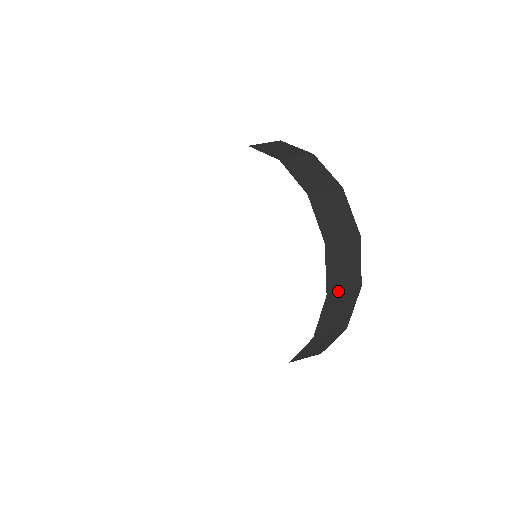
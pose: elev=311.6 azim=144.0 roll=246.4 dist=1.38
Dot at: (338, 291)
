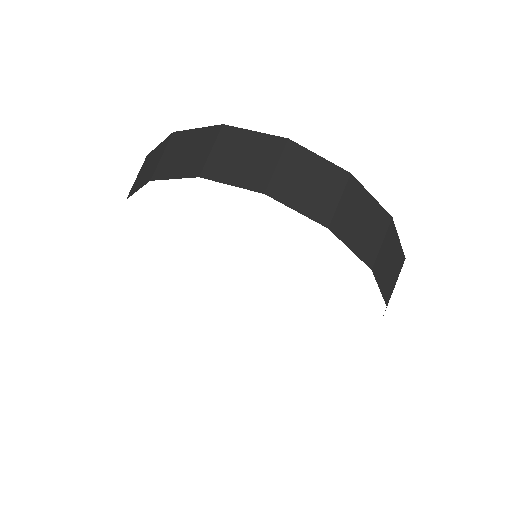
Dot at: (377, 252)
